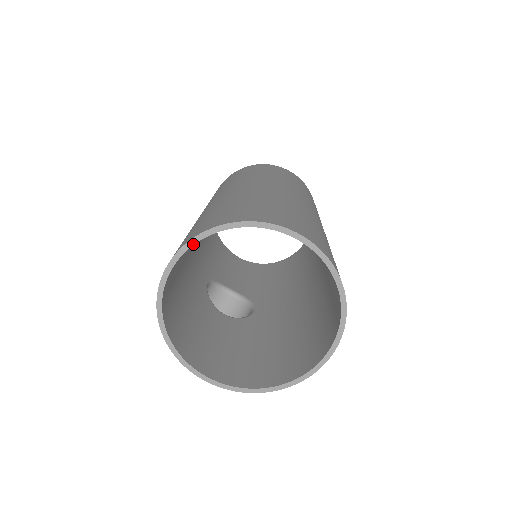
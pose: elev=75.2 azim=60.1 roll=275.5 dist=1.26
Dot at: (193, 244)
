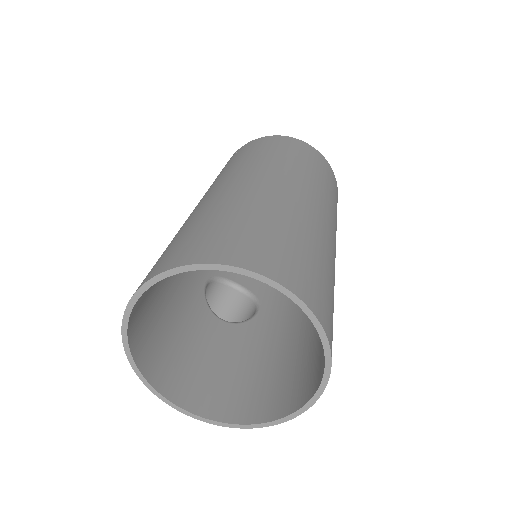
Dot at: (150, 286)
